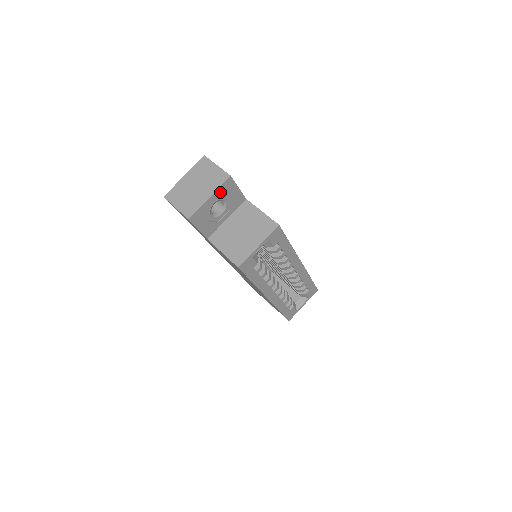
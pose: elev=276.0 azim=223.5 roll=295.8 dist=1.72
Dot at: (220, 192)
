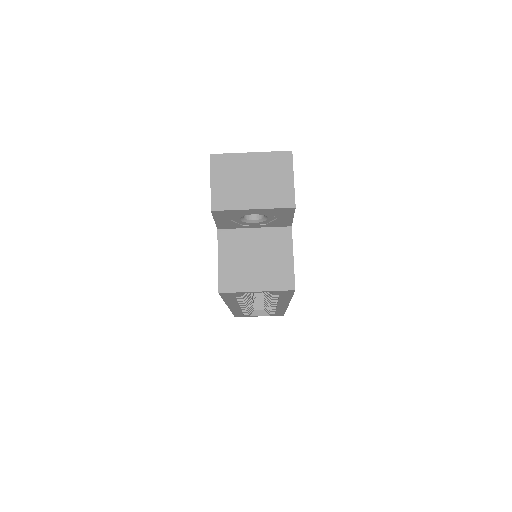
Dot at: (270, 211)
